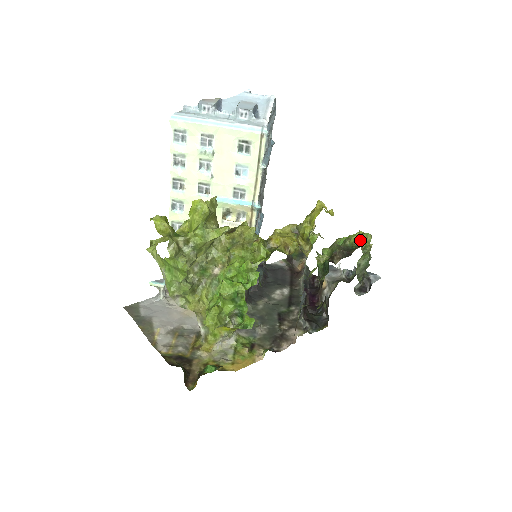
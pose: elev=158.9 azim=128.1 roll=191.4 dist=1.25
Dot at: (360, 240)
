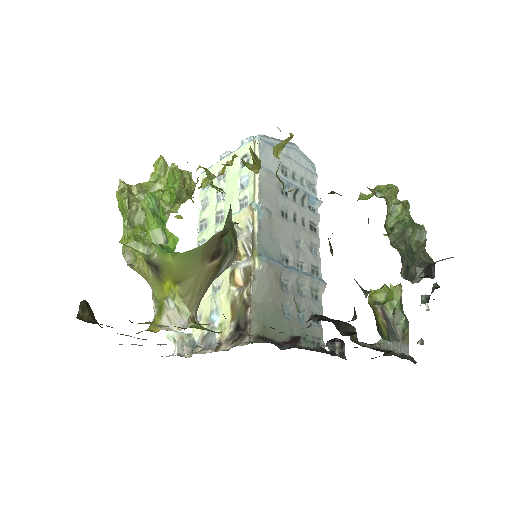
Dot at: occluded
